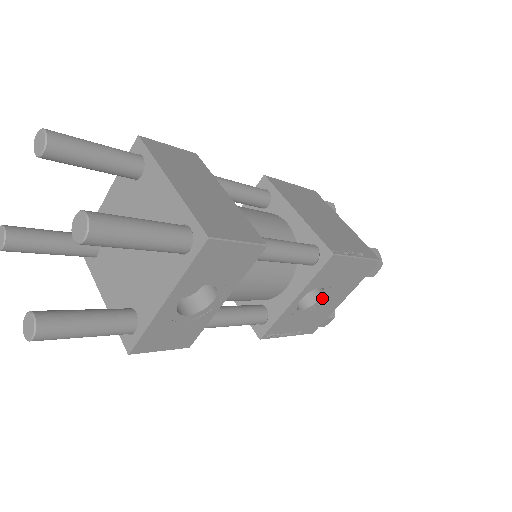
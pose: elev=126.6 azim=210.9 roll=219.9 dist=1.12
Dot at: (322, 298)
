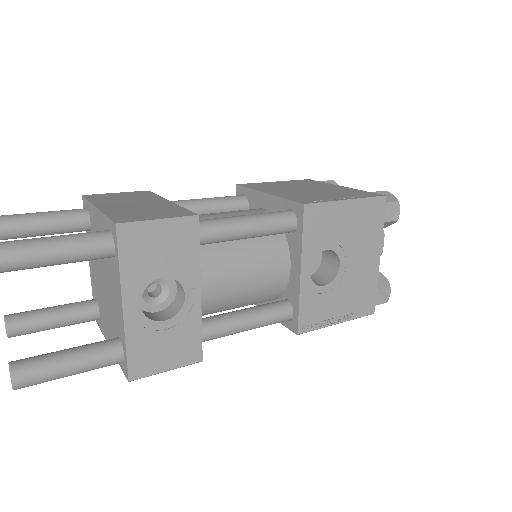
Dot at: (342, 263)
